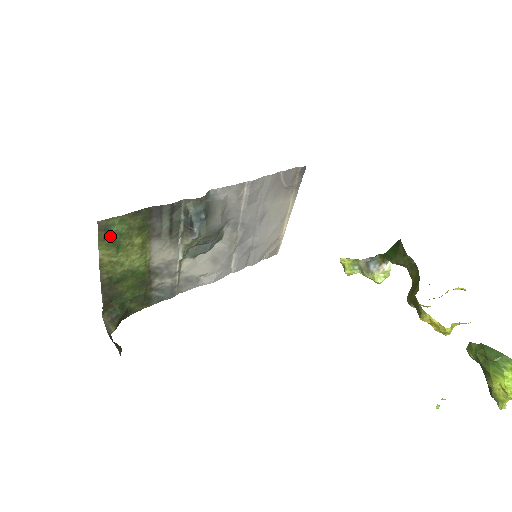
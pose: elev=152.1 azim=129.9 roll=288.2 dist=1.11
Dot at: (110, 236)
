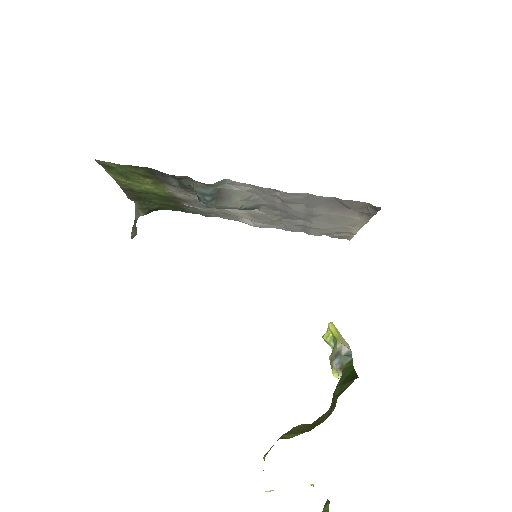
Dot at: (115, 169)
